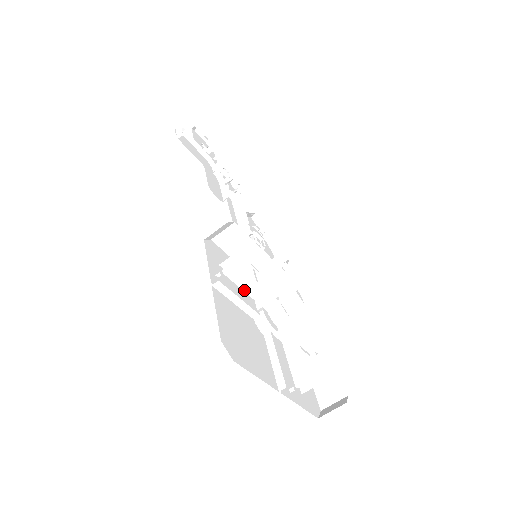
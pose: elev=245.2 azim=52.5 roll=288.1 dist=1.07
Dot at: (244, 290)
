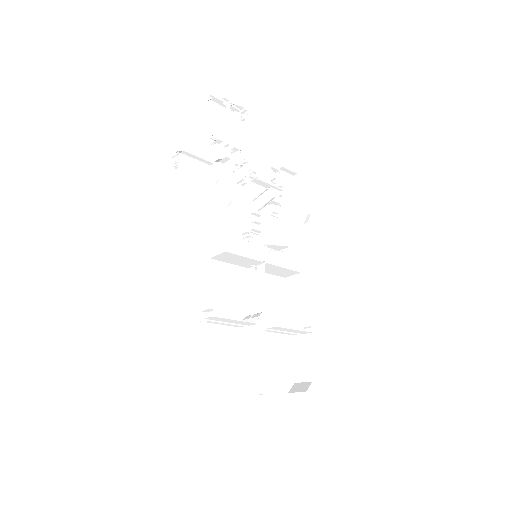
Dot at: occluded
